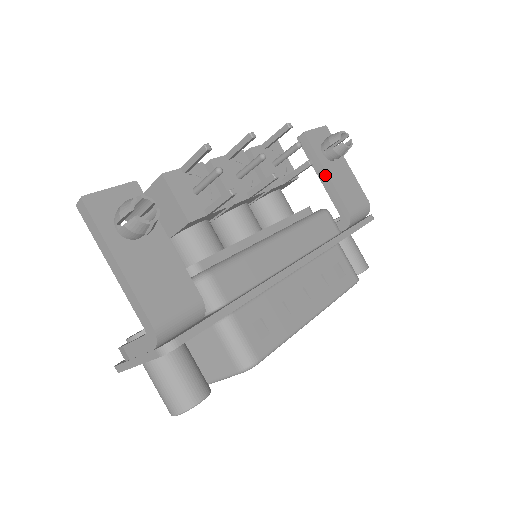
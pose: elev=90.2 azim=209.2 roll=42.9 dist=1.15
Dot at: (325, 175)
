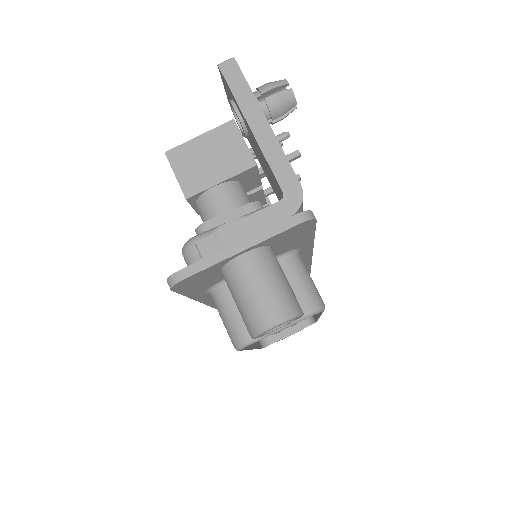
Dot at: occluded
